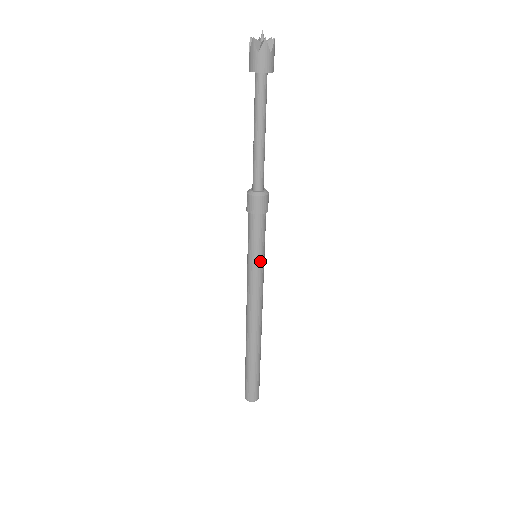
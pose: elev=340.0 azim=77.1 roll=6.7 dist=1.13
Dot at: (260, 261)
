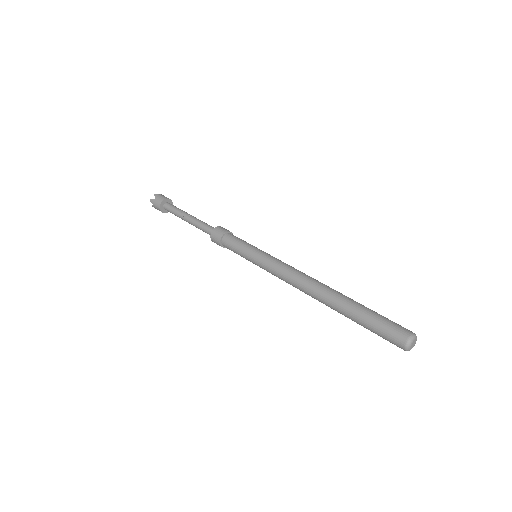
Dot at: occluded
